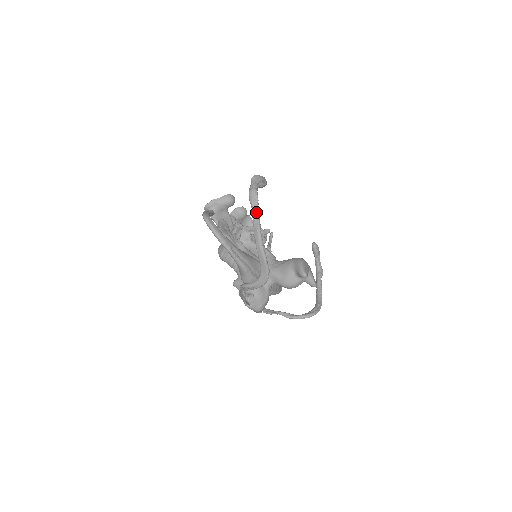
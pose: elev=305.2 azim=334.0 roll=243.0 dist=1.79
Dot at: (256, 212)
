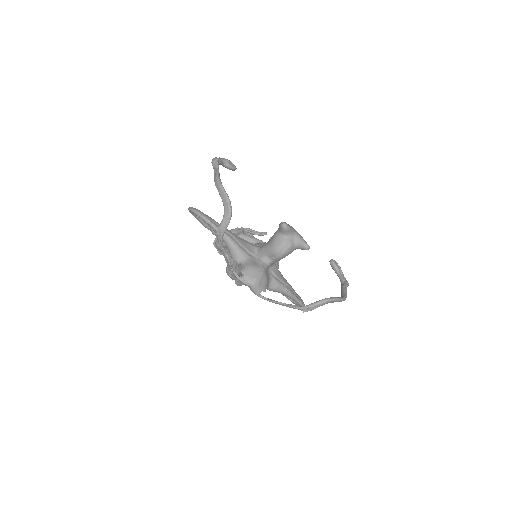
Dot at: (216, 167)
